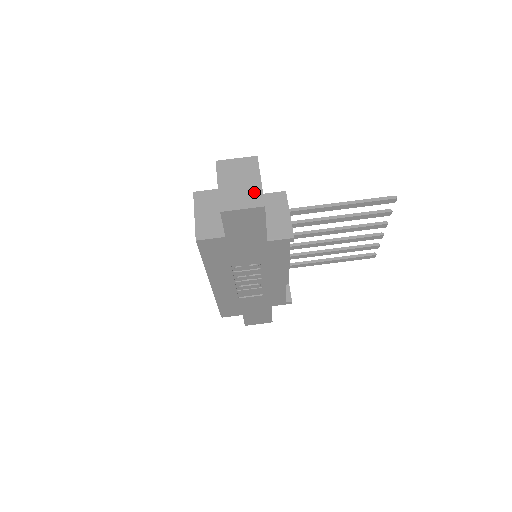
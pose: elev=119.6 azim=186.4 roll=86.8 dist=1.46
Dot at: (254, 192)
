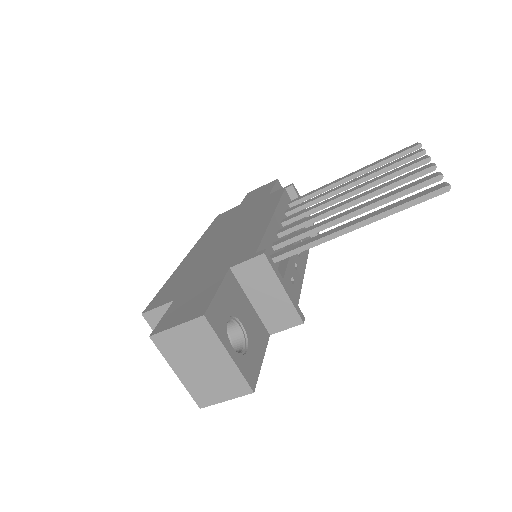
Dot at: (229, 376)
